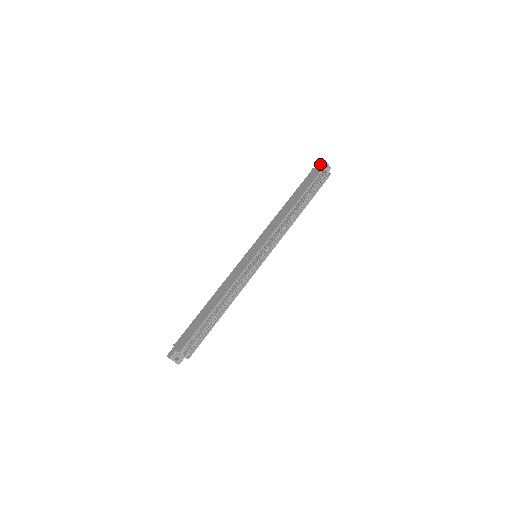
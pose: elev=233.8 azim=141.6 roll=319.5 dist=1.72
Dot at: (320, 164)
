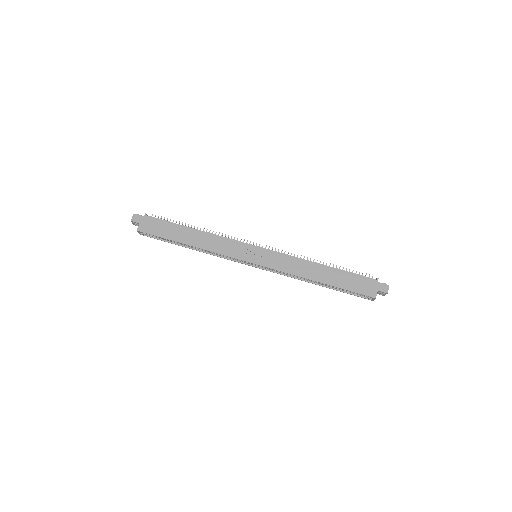
Dot at: (382, 289)
